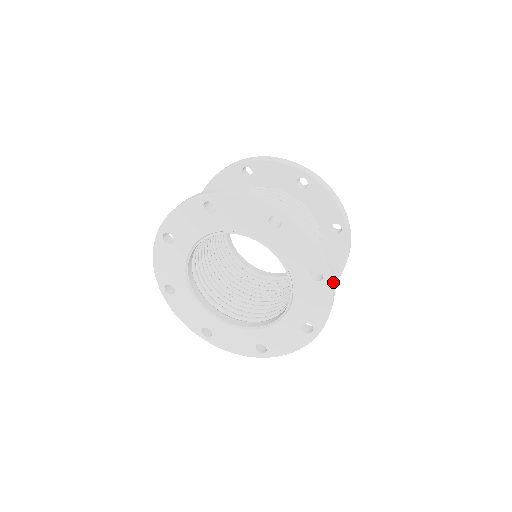
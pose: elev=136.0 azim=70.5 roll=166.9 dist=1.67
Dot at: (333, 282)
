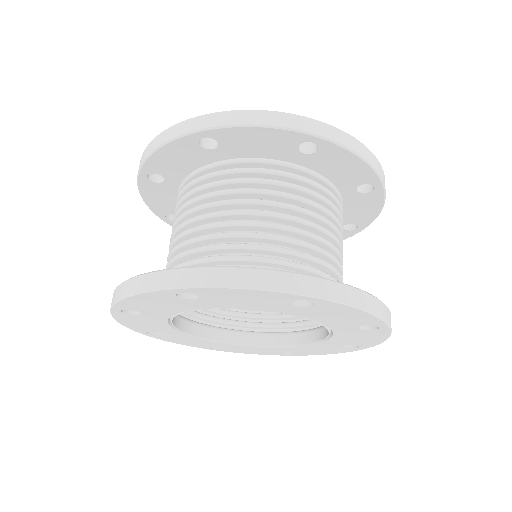
Dot at: occluded
